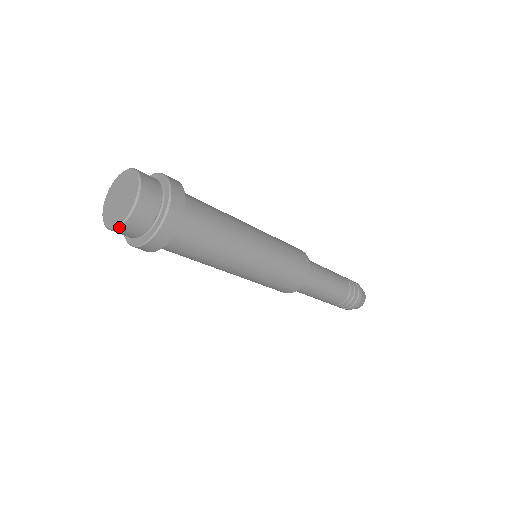
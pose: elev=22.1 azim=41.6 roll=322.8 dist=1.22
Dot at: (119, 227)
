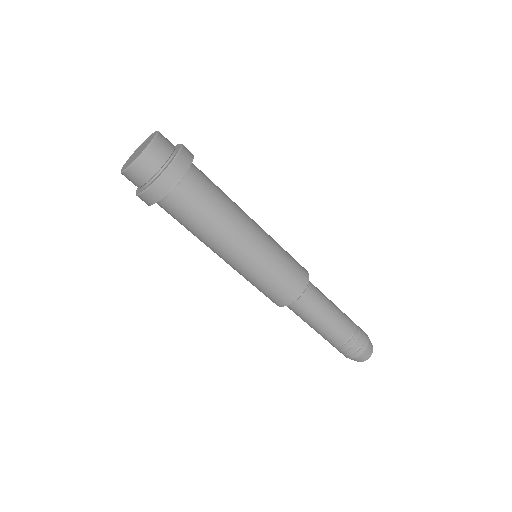
Dot at: (153, 140)
